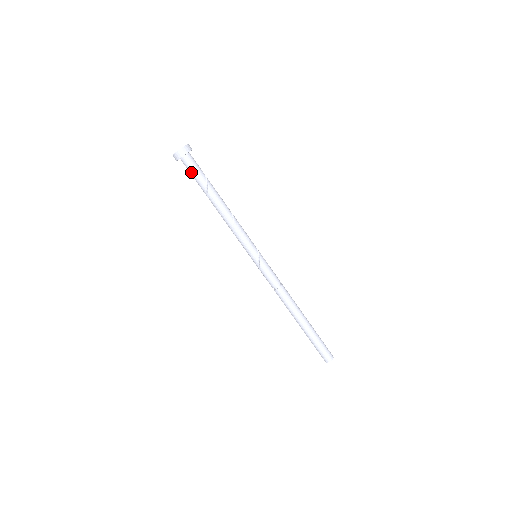
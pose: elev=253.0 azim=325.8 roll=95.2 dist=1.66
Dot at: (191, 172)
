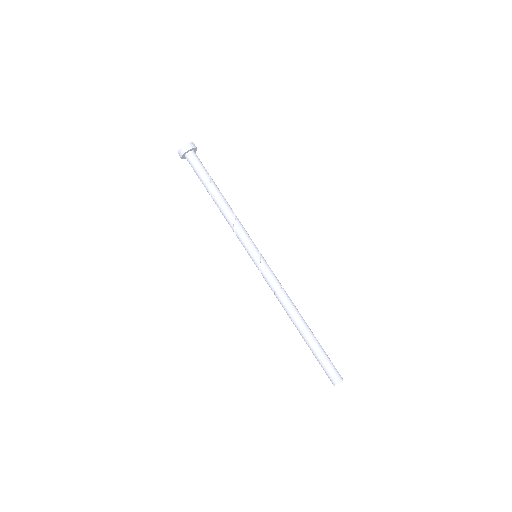
Dot at: (195, 167)
